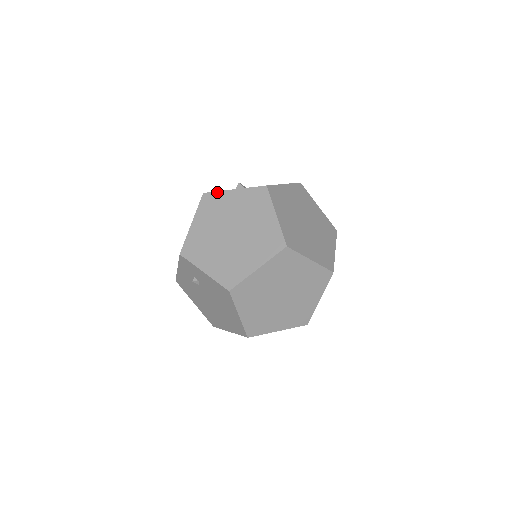
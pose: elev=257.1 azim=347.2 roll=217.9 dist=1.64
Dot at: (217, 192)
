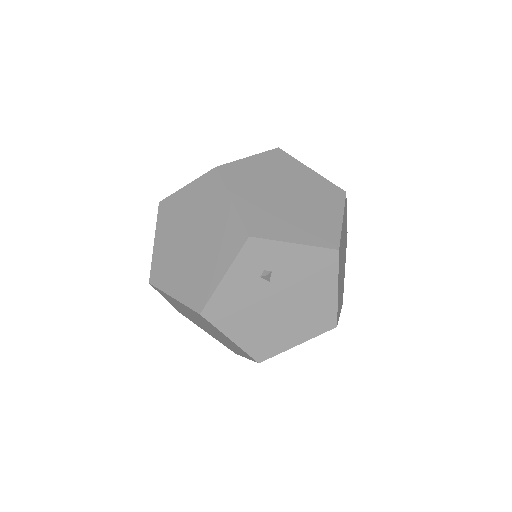
Dot at: (232, 162)
